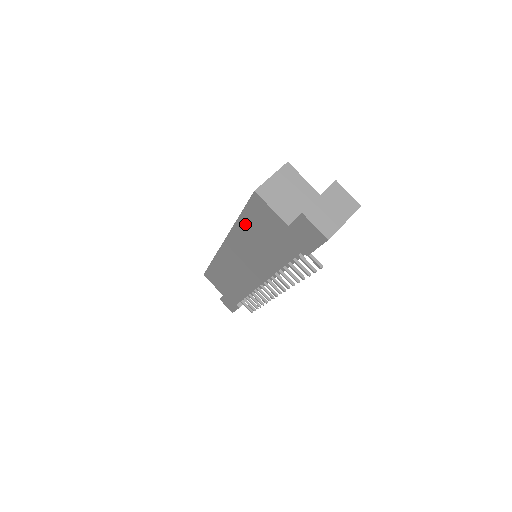
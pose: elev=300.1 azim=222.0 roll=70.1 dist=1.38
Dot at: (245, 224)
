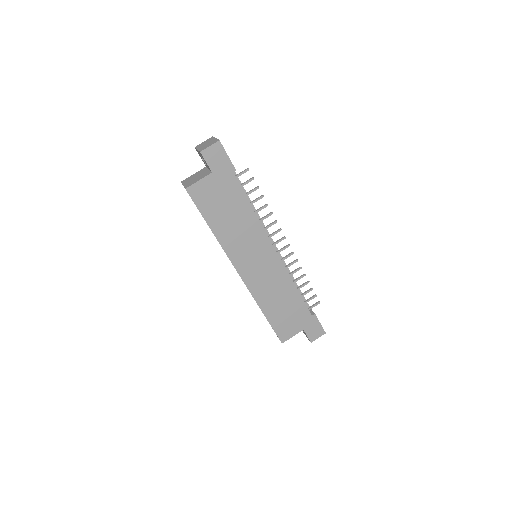
Dot at: (214, 223)
